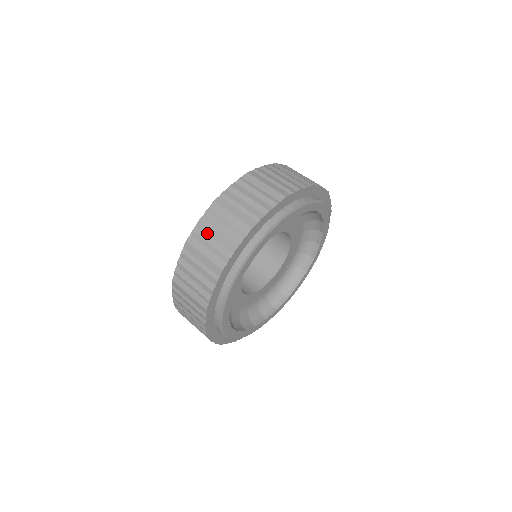
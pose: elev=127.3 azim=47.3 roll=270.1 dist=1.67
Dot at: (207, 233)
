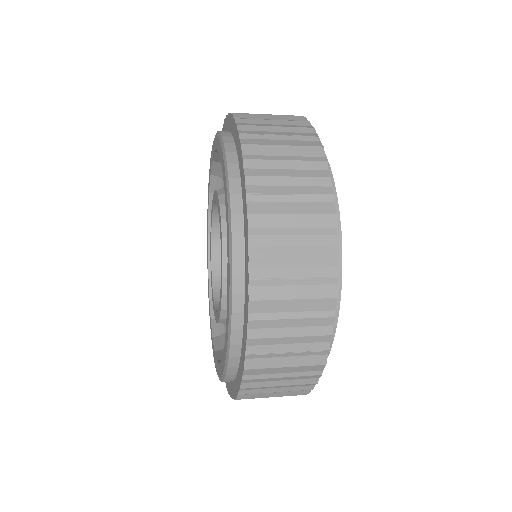
Dot at: occluded
